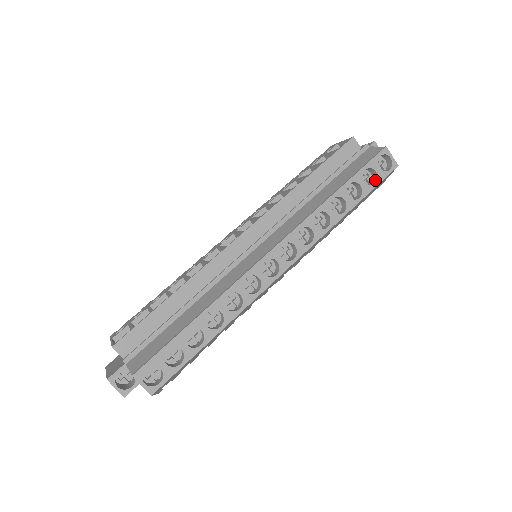
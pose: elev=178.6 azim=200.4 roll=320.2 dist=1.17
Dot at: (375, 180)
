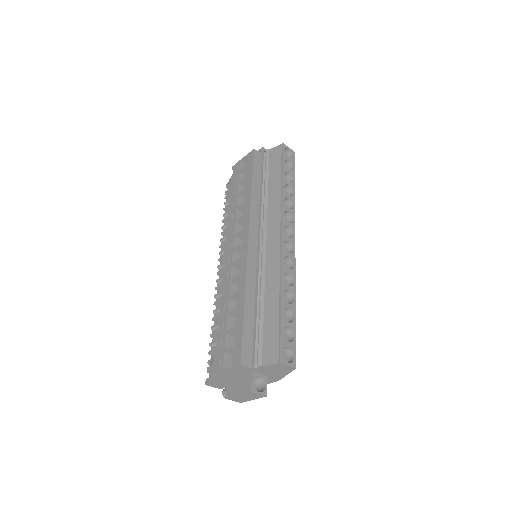
Dot at: (291, 166)
